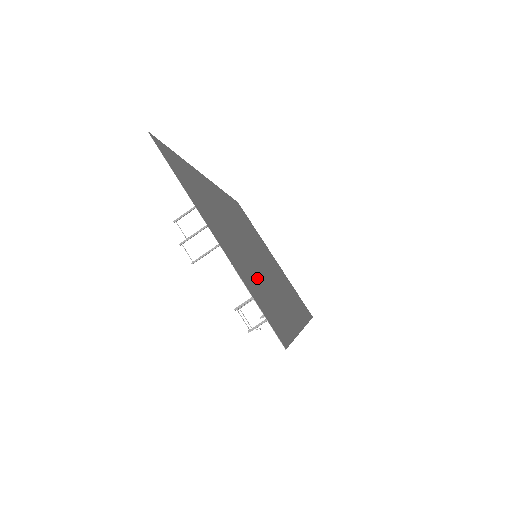
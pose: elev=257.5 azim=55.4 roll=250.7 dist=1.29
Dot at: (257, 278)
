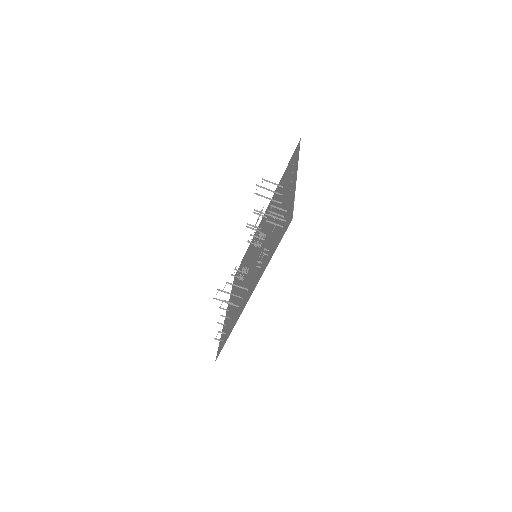
Dot at: (275, 229)
